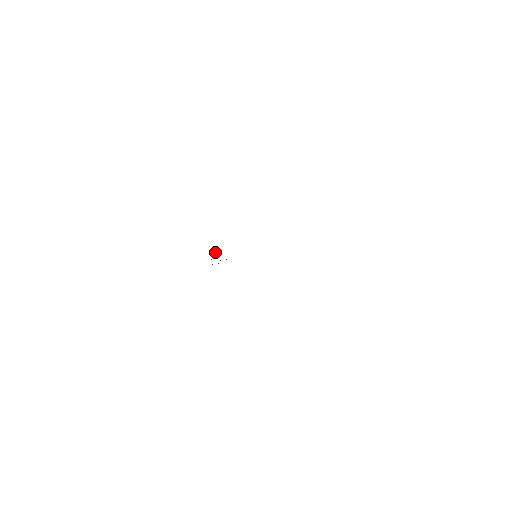
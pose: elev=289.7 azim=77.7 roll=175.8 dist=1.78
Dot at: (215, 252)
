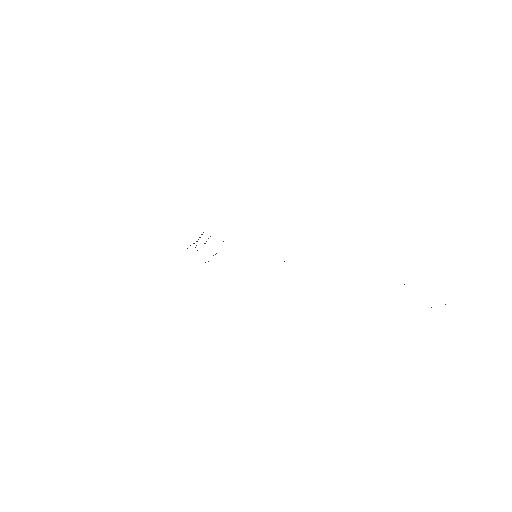
Dot at: occluded
